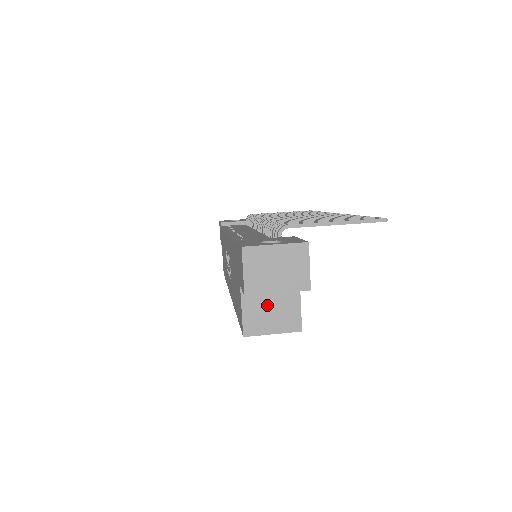
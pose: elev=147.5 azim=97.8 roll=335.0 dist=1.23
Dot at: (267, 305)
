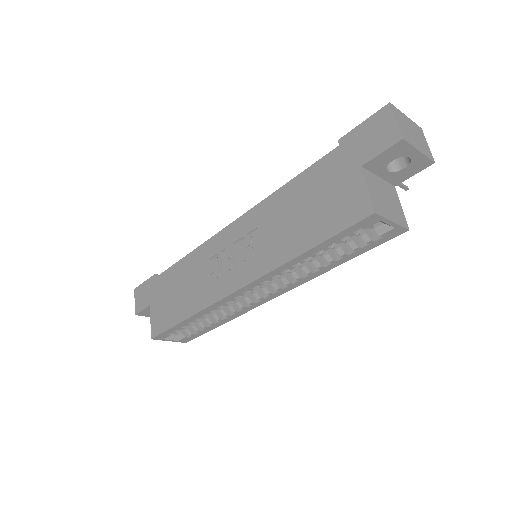
Dot at: (382, 193)
